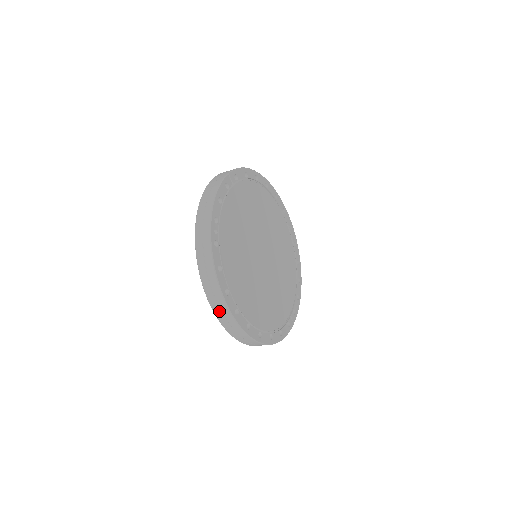
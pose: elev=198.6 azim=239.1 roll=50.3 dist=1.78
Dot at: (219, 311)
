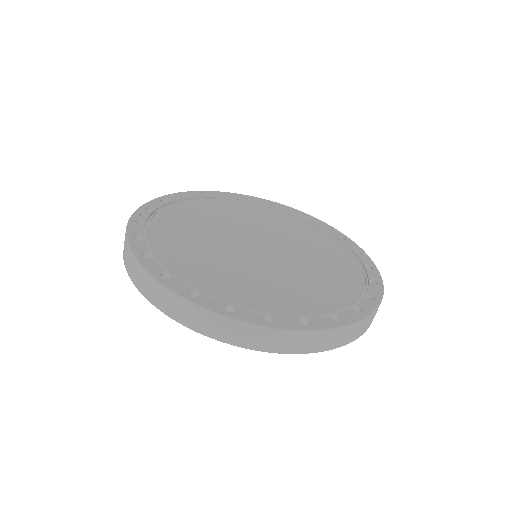
Dot at: (143, 285)
